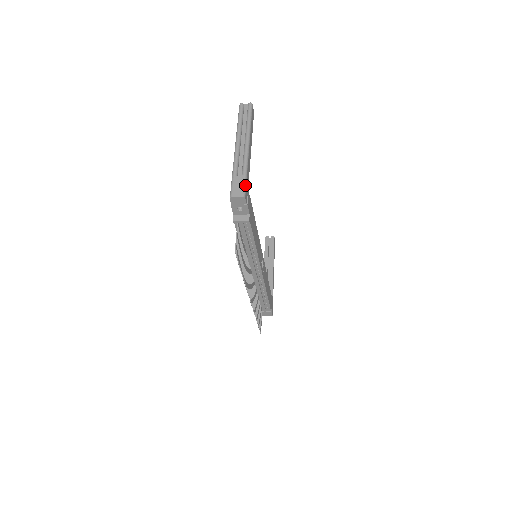
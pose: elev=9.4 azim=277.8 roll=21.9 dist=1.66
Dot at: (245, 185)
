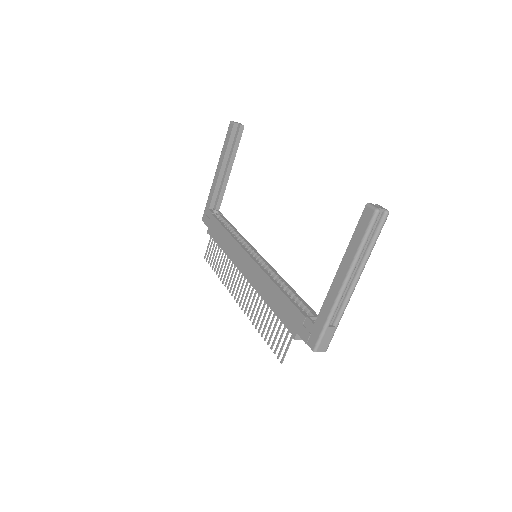
Dot at: (332, 337)
